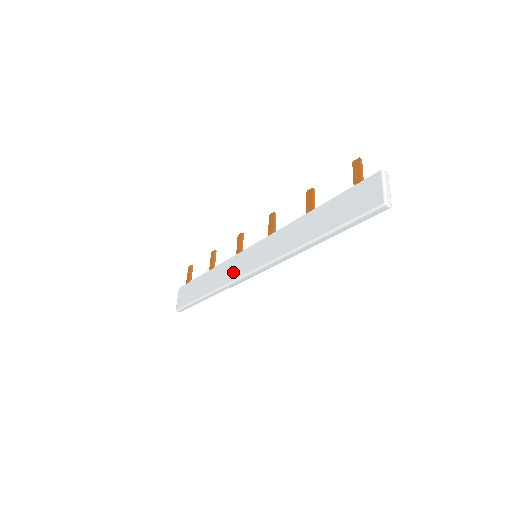
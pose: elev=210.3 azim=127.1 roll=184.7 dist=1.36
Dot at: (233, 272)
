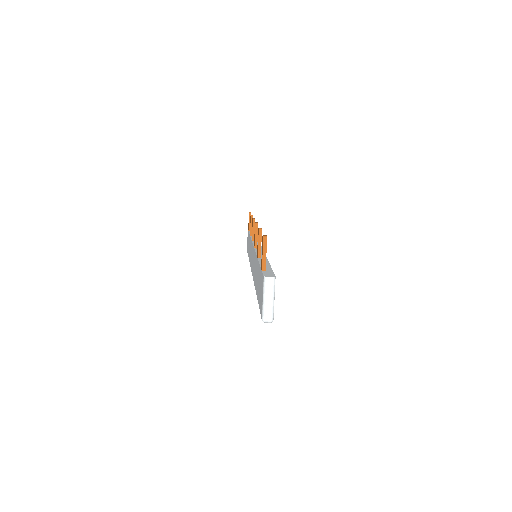
Dot at: occluded
